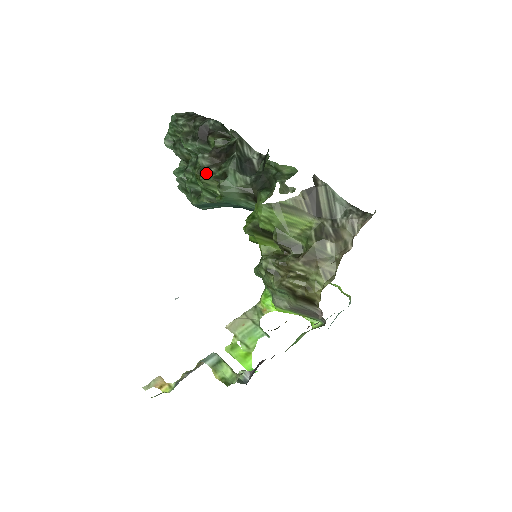
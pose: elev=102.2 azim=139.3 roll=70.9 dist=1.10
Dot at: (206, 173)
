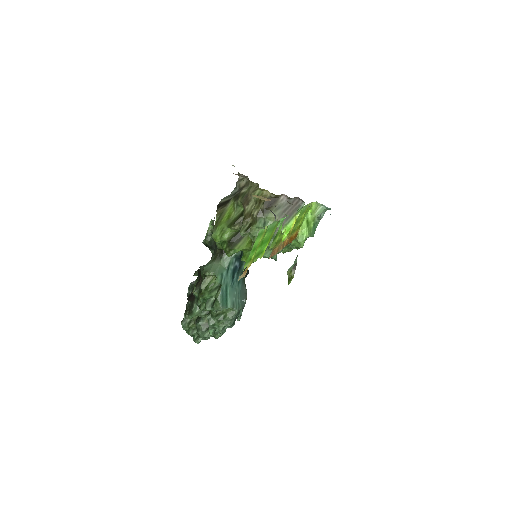
Dot at: occluded
